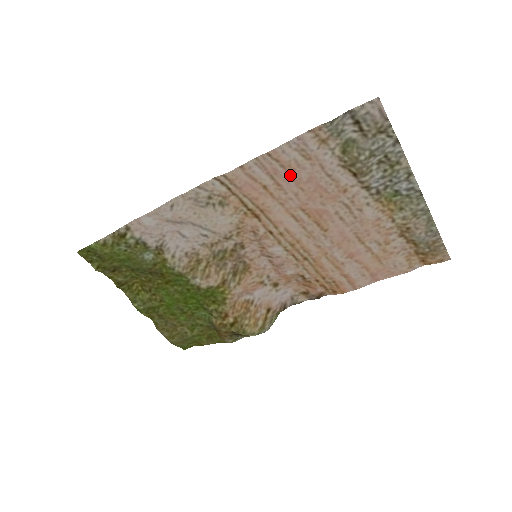
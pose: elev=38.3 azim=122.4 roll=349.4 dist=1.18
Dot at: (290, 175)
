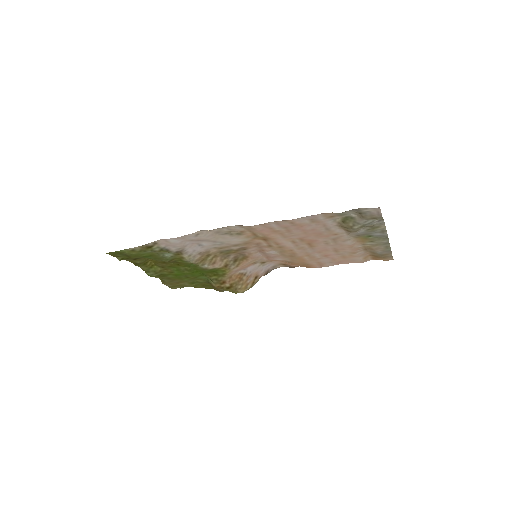
Dot at: (298, 228)
